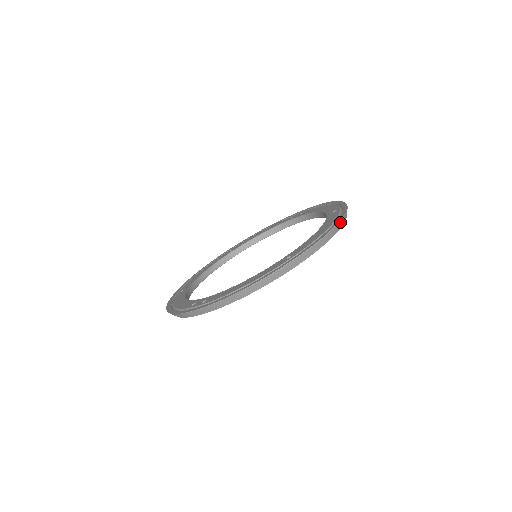
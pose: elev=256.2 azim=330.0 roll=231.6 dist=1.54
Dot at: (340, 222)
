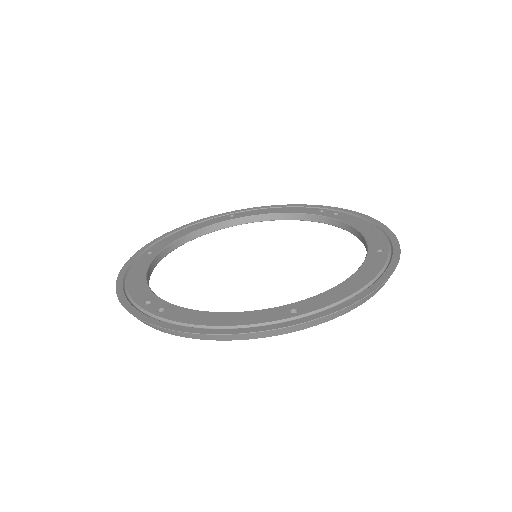
Dot at: (383, 284)
